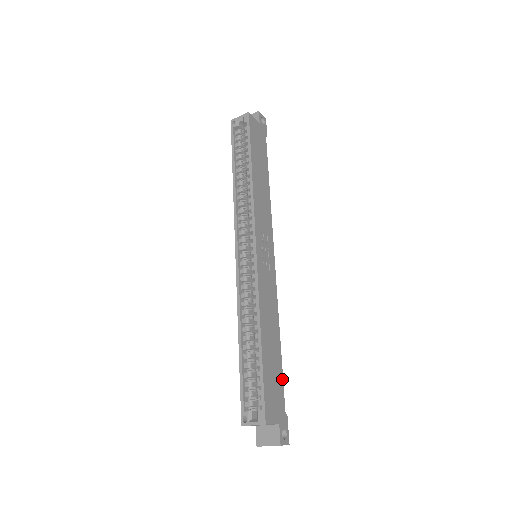
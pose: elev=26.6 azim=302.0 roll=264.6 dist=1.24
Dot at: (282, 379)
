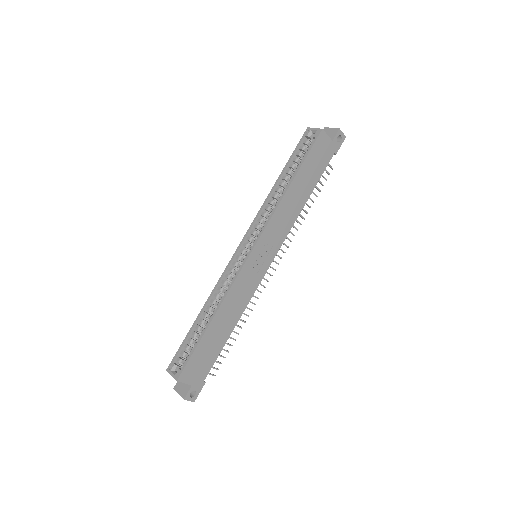
Dot at: (216, 357)
